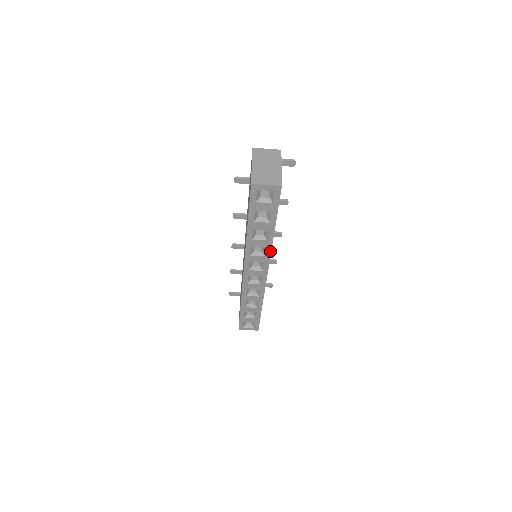
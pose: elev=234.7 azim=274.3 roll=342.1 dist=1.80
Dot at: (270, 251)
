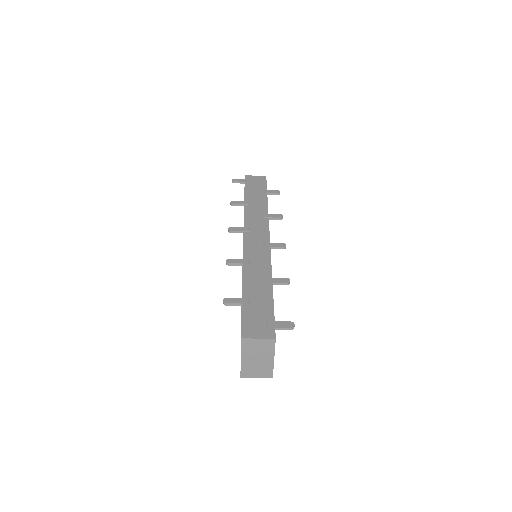
Dot at: occluded
